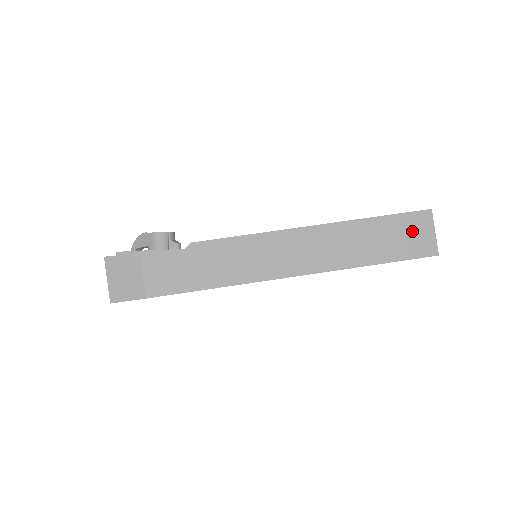
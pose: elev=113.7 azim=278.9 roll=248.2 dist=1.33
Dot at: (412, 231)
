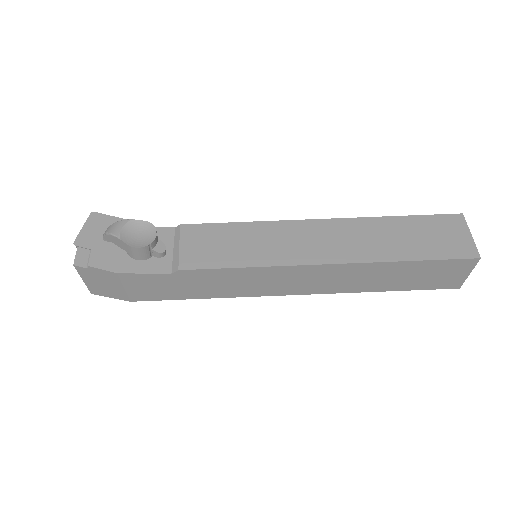
Dot at: (444, 272)
